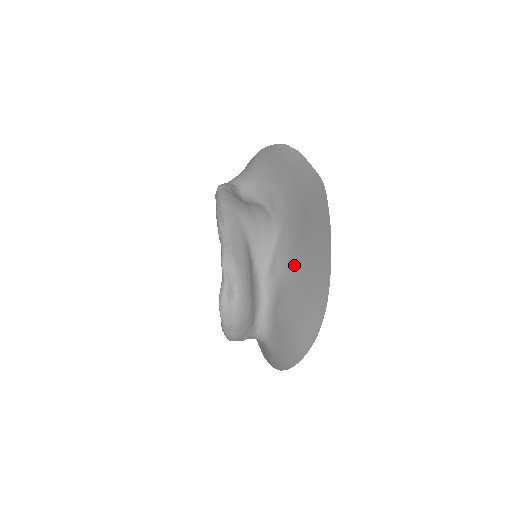
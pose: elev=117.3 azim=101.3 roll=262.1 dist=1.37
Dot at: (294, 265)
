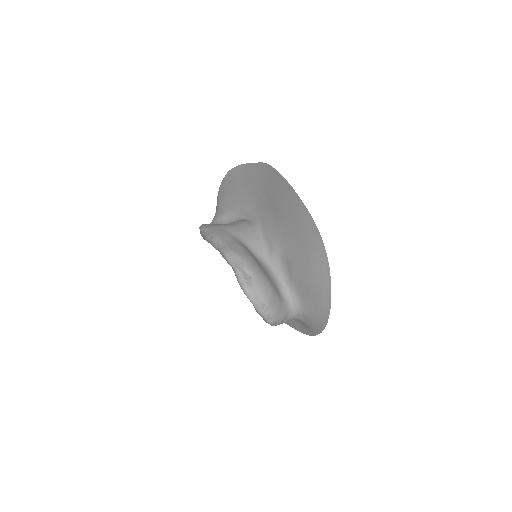
Dot at: (283, 232)
